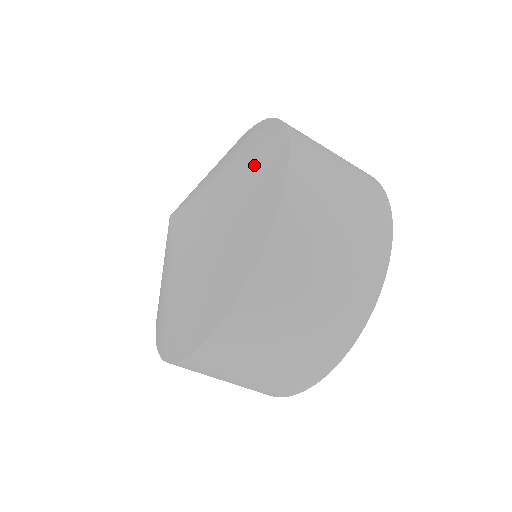
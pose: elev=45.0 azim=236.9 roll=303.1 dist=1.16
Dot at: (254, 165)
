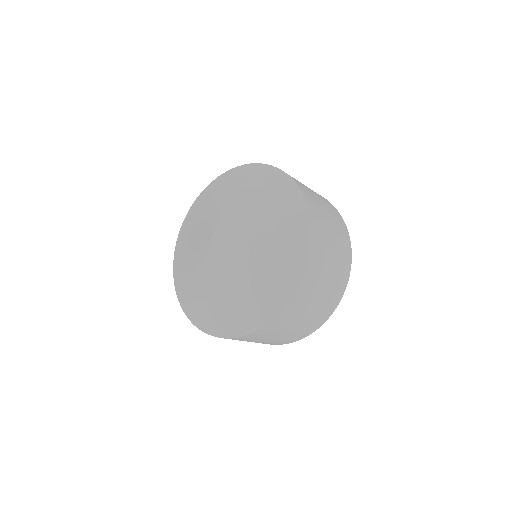
Dot at: (260, 294)
